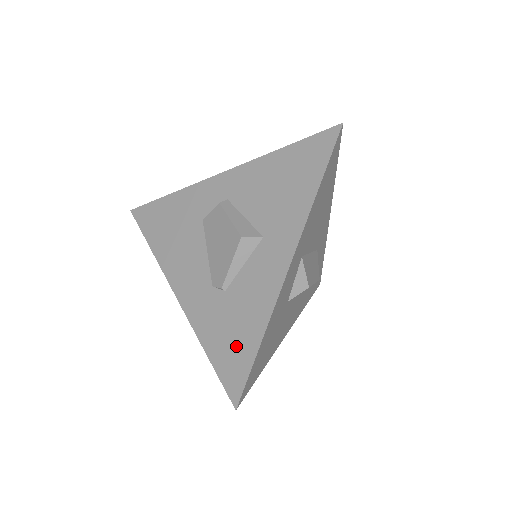
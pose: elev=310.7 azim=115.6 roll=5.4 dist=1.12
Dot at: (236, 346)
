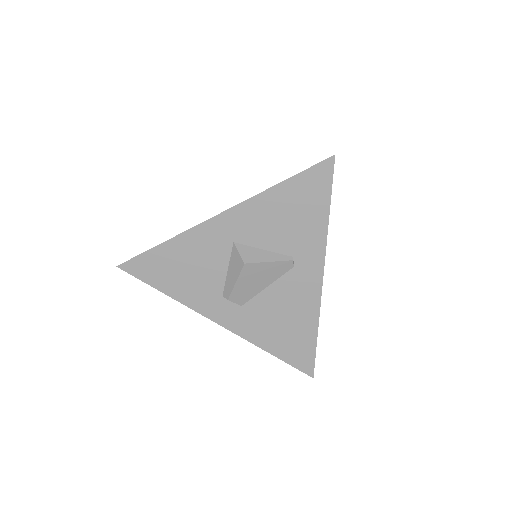
Dot at: occluded
